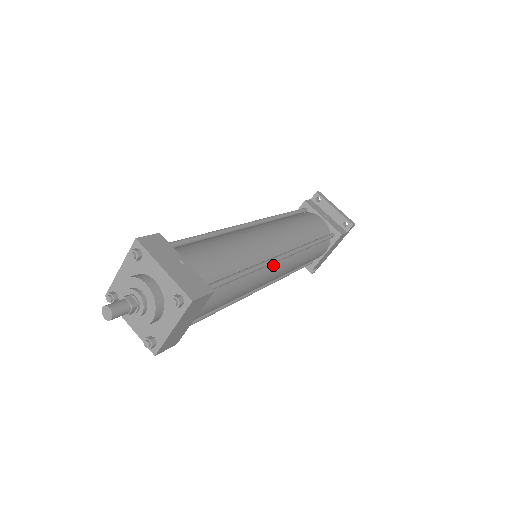
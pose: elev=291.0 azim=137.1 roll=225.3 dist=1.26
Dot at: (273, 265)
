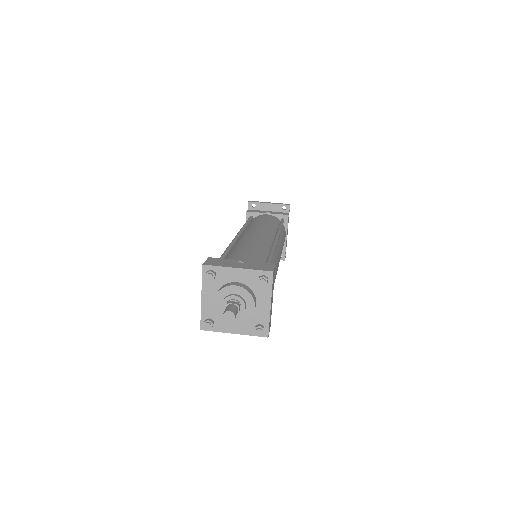
Dot at: (276, 248)
